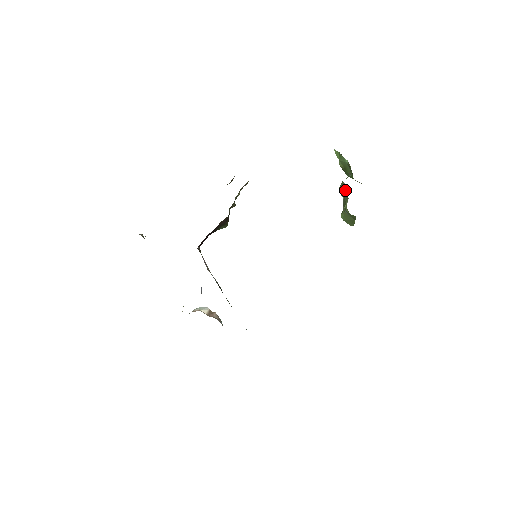
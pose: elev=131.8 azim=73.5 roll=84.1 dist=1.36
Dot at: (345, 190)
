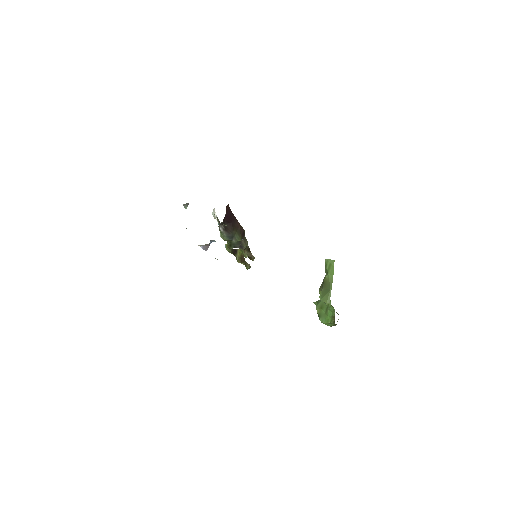
Dot at: occluded
